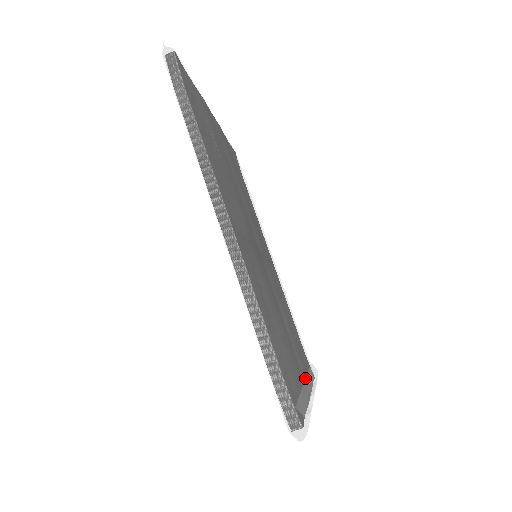
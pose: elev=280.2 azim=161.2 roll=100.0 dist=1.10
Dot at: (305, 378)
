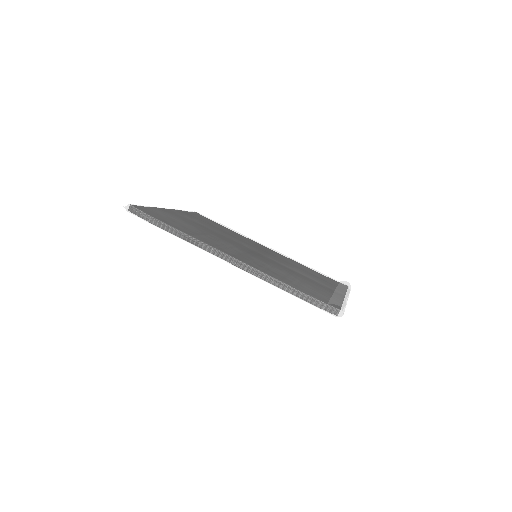
Dot at: occluded
